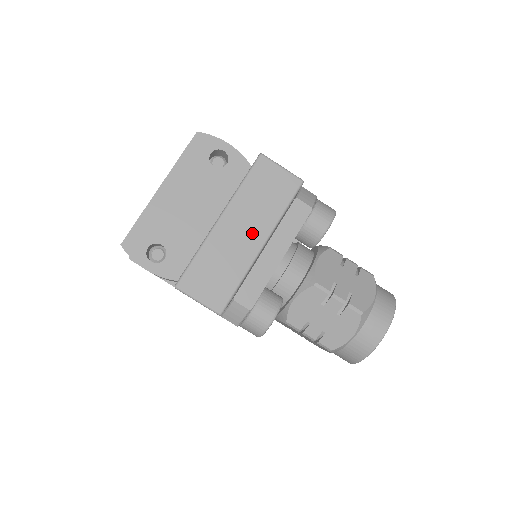
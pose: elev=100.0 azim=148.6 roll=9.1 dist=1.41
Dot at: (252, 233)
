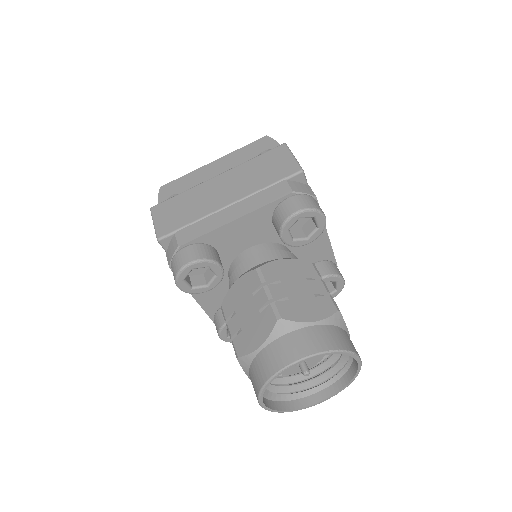
Dot at: (230, 193)
